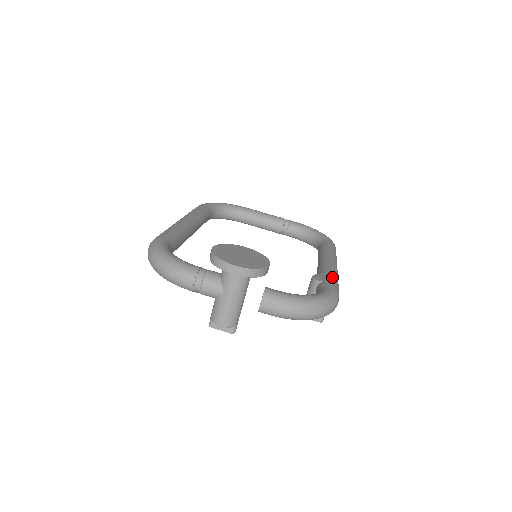
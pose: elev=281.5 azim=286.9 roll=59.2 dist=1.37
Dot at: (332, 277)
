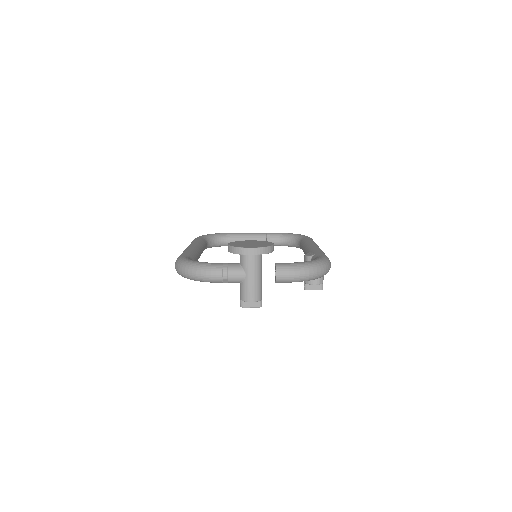
Dot at: (319, 251)
